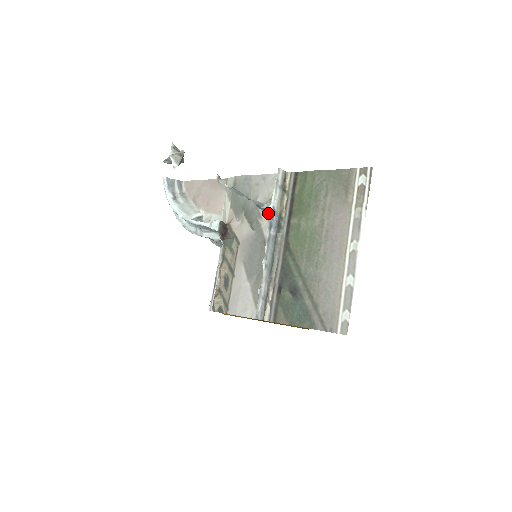
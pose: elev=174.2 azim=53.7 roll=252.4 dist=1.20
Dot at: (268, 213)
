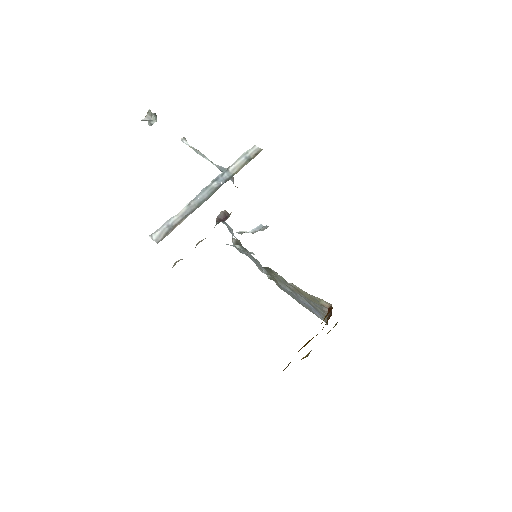
Dot at: (232, 180)
